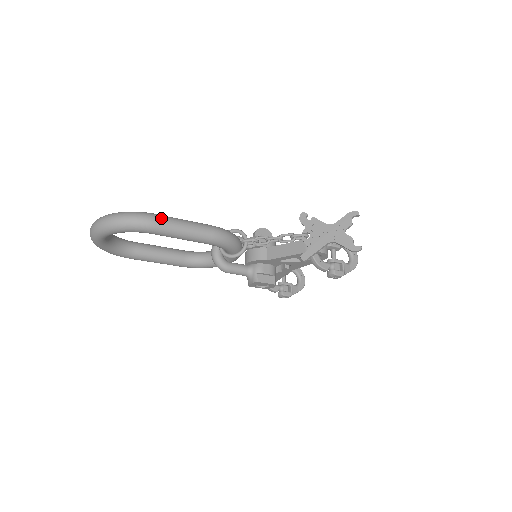
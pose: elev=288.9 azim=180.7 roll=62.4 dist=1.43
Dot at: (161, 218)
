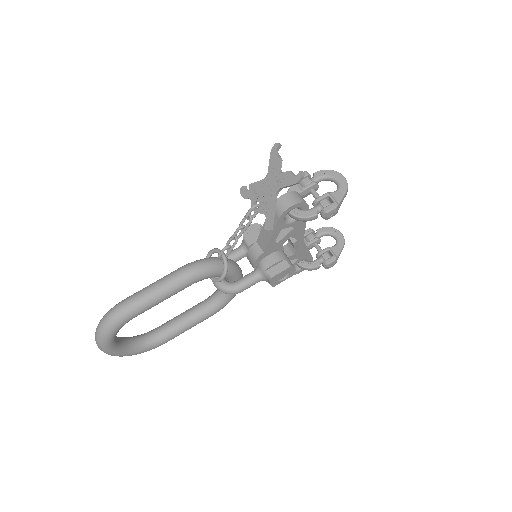
Dot at: (129, 299)
